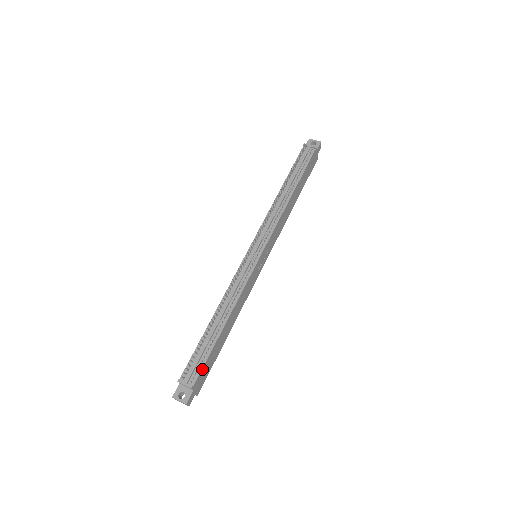
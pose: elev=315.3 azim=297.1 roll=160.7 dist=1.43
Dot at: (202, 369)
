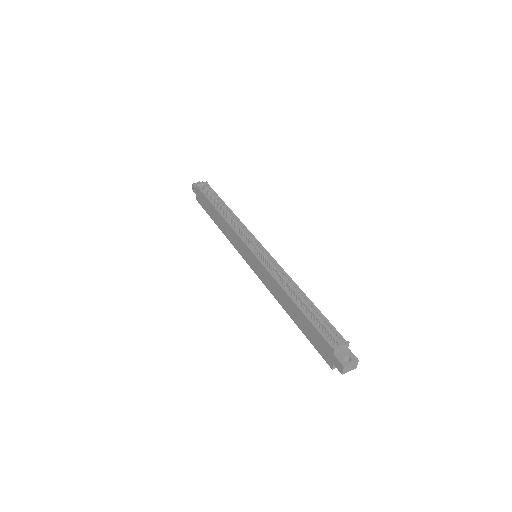
Dot at: (335, 329)
